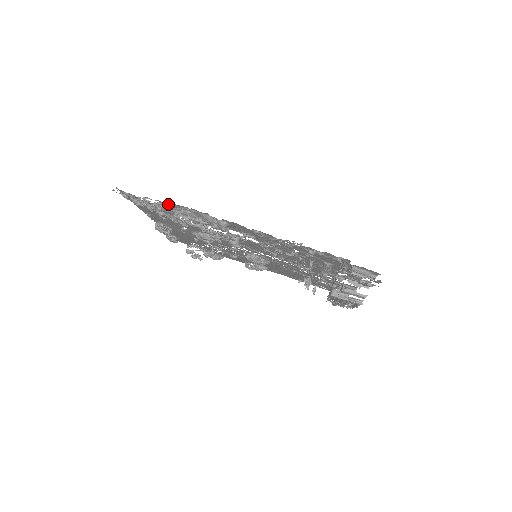
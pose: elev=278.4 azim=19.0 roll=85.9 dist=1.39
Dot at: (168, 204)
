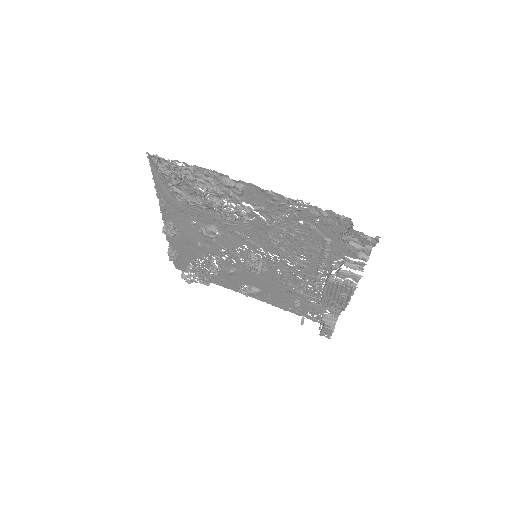
Dot at: (193, 167)
